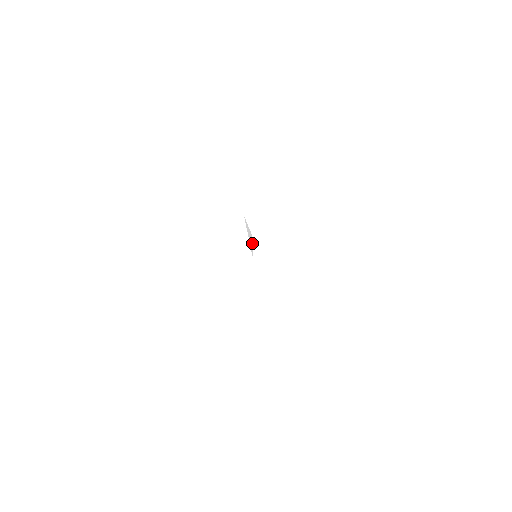
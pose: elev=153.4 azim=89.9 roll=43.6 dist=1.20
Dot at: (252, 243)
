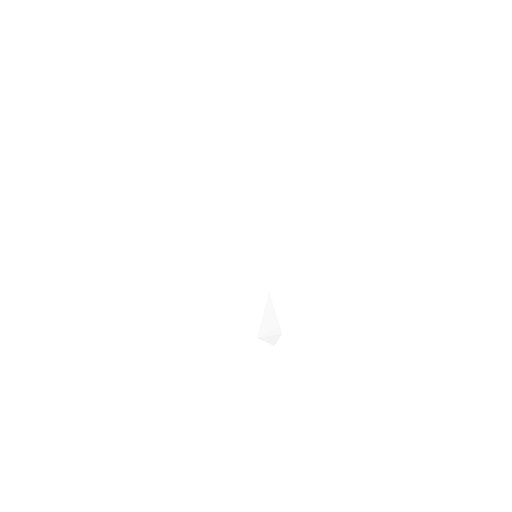
Dot at: (269, 343)
